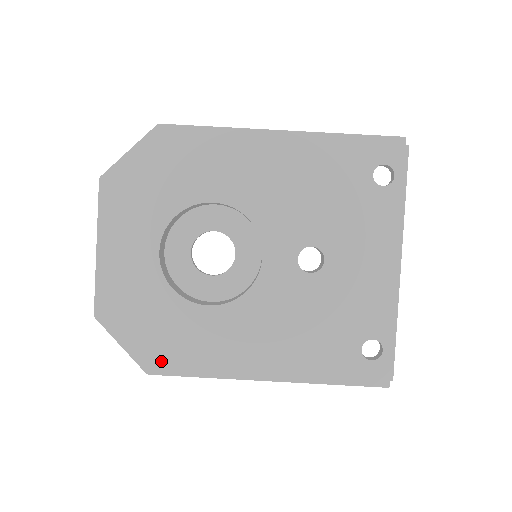
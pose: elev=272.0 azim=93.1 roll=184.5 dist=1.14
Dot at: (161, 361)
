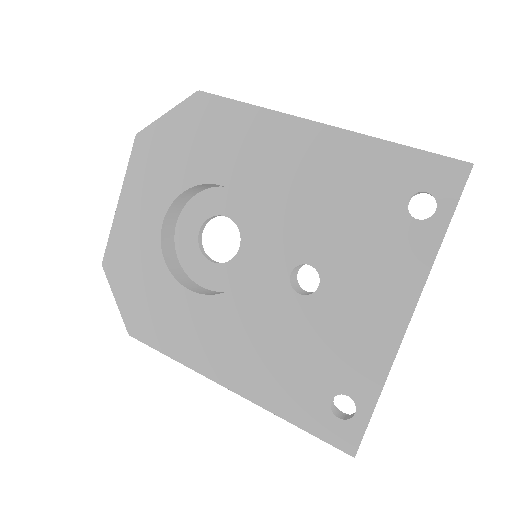
Dot at: (139, 328)
